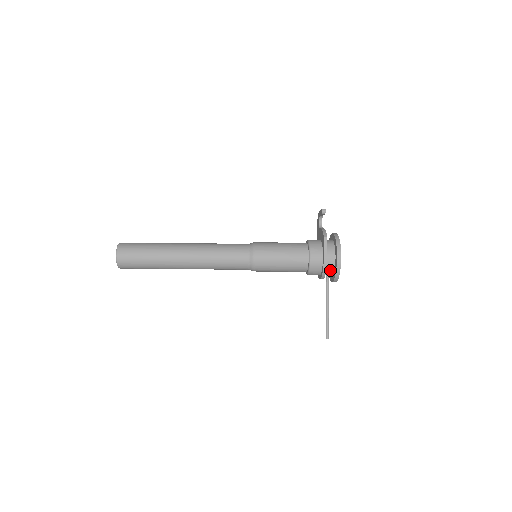
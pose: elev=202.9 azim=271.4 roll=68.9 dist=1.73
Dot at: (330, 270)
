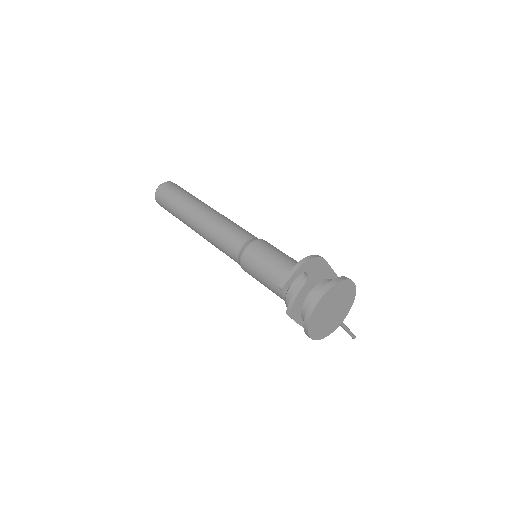
Dot at: occluded
